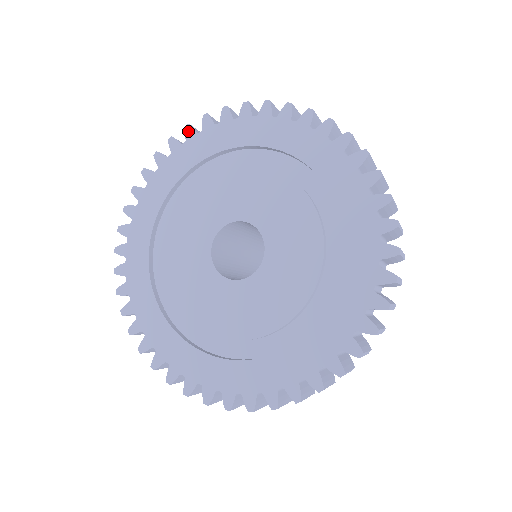
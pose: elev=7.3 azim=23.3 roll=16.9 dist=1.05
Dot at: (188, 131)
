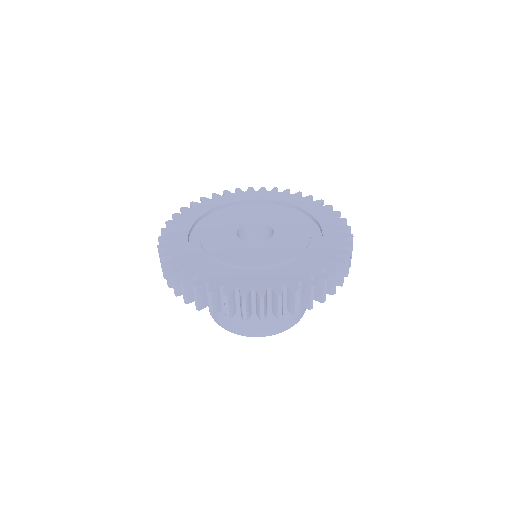
Dot at: (170, 222)
